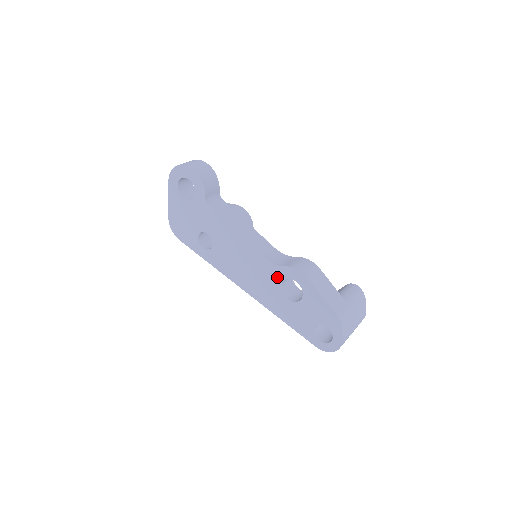
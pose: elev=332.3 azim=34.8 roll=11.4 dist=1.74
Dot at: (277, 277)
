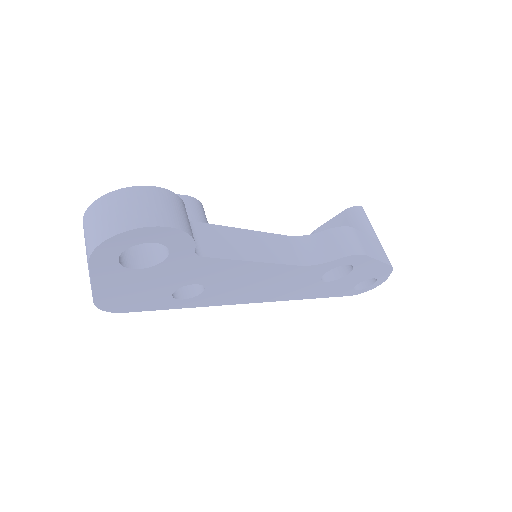
Dot at: (319, 272)
